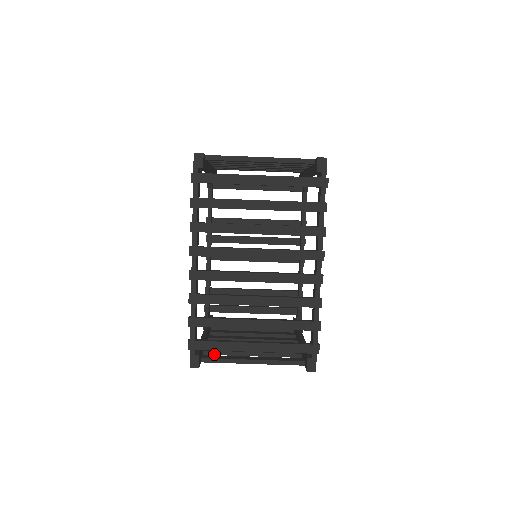
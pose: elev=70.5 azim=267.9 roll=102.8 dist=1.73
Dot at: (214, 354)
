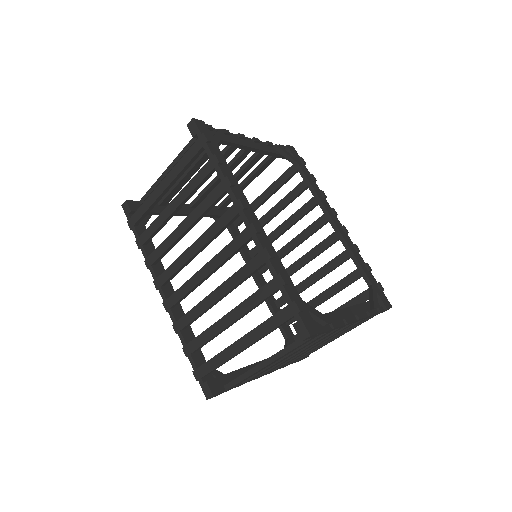
Dot at: (250, 378)
